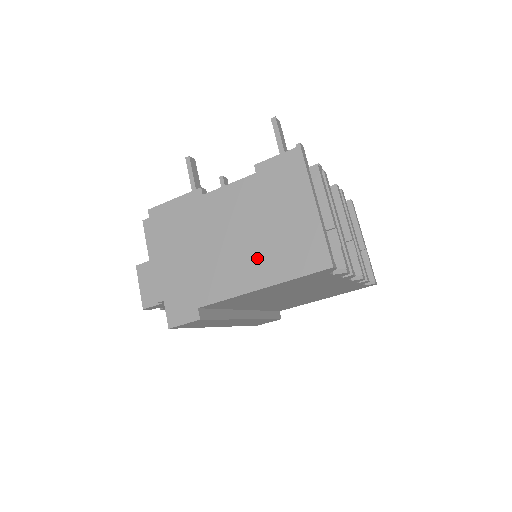
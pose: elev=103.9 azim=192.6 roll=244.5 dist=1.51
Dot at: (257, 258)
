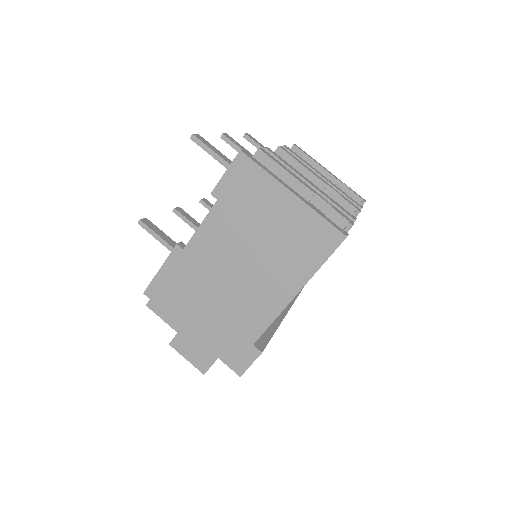
Dot at: (274, 272)
